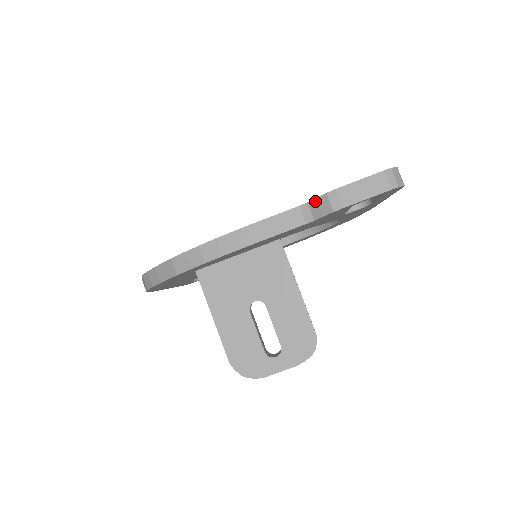
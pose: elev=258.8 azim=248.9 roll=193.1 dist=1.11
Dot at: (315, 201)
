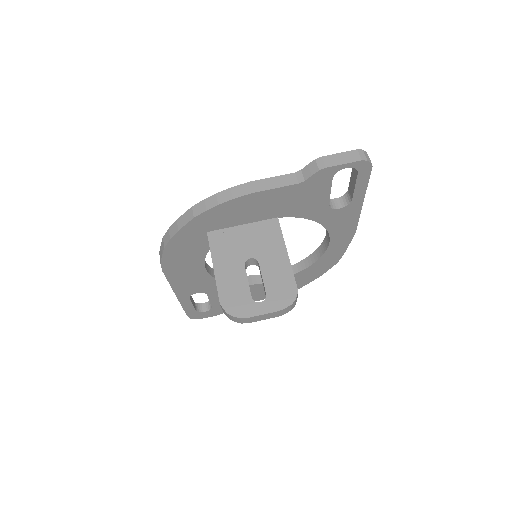
Dot at: (307, 167)
